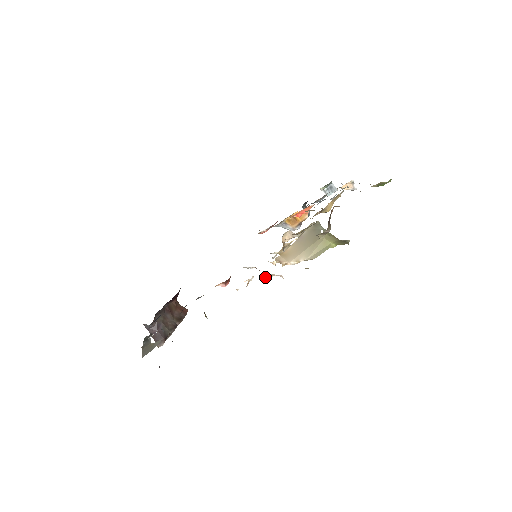
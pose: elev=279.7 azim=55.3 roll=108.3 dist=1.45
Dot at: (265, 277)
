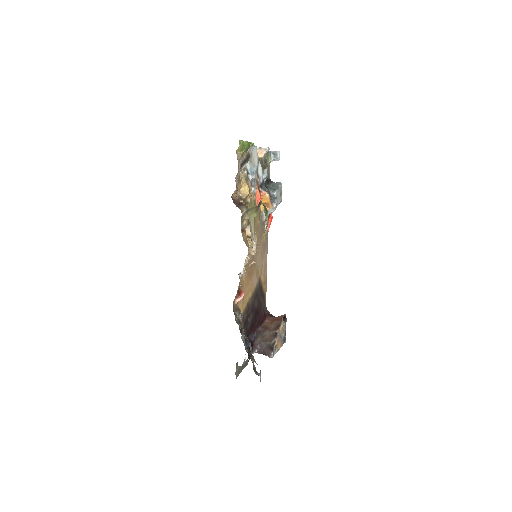
Dot at: occluded
